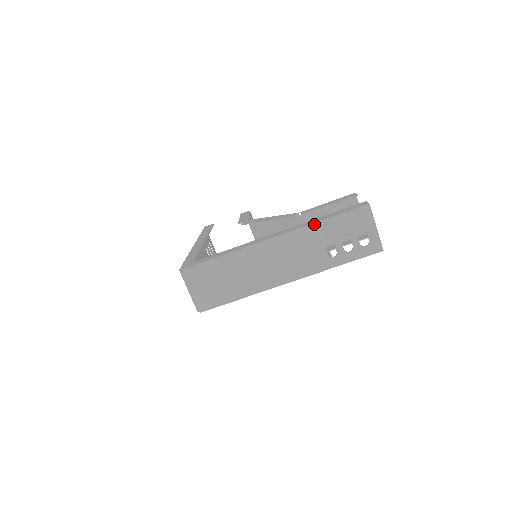
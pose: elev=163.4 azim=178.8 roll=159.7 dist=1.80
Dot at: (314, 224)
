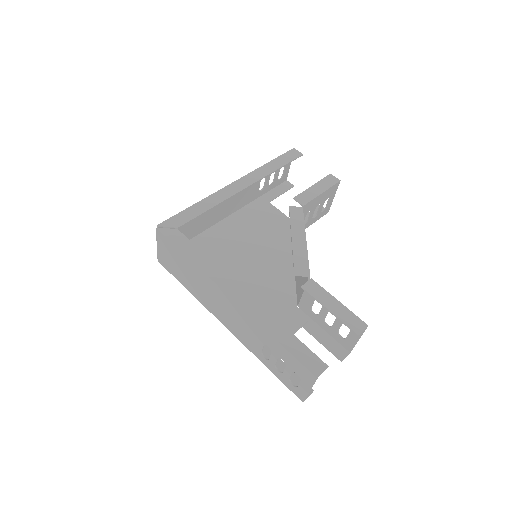
Dot at: (265, 330)
